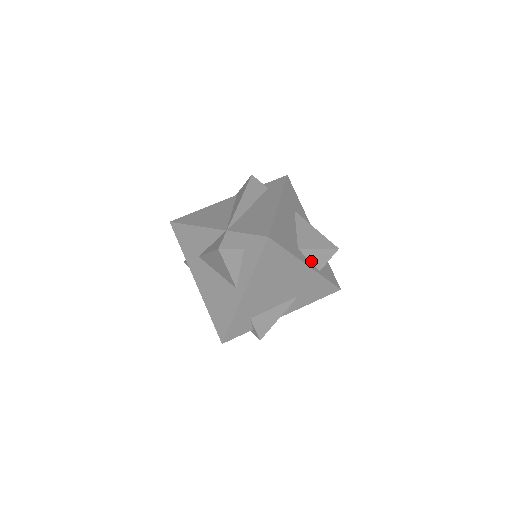
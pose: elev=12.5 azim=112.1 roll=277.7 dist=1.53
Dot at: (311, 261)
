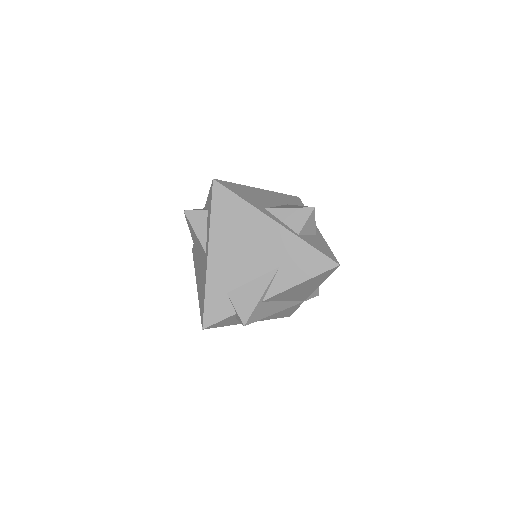
Dot at: (284, 223)
